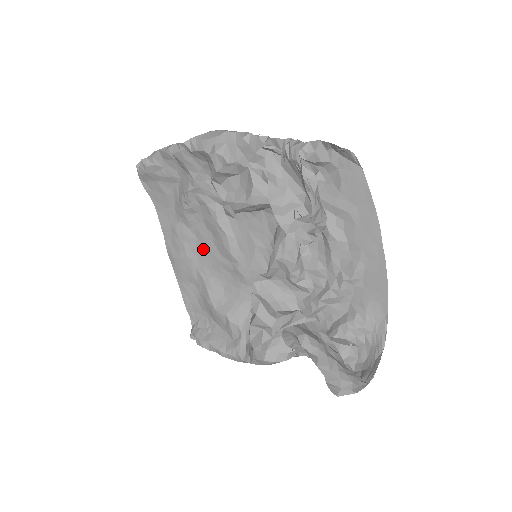
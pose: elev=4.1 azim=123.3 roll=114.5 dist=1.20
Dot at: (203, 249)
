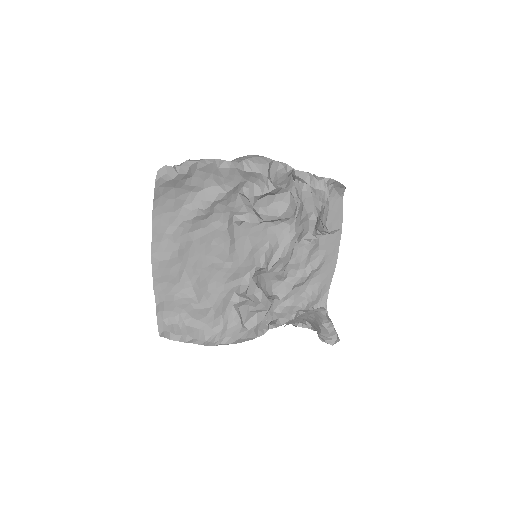
Dot at: (196, 251)
